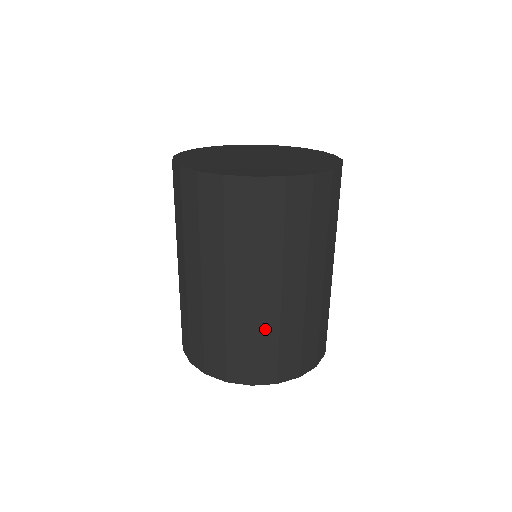
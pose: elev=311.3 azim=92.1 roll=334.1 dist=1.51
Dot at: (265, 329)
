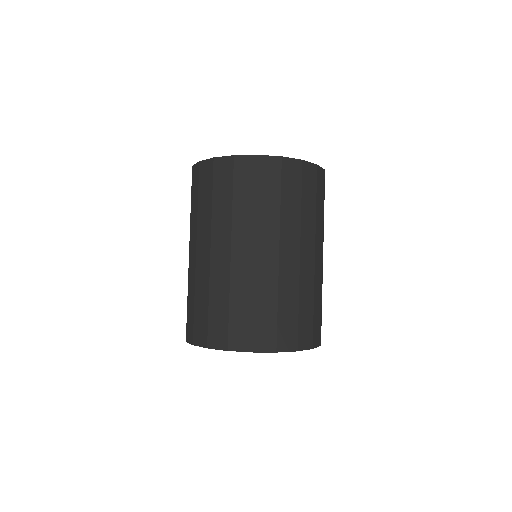
Dot at: (265, 291)
